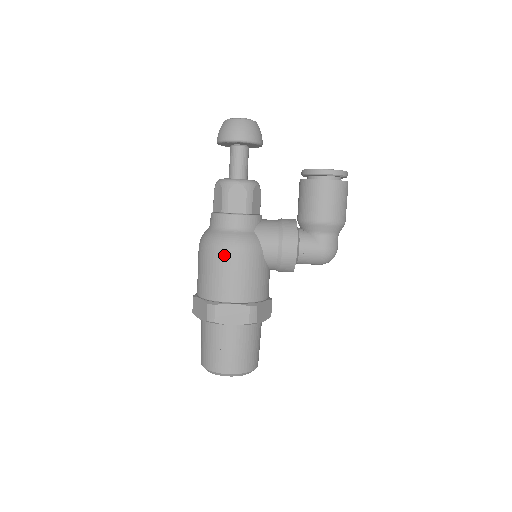
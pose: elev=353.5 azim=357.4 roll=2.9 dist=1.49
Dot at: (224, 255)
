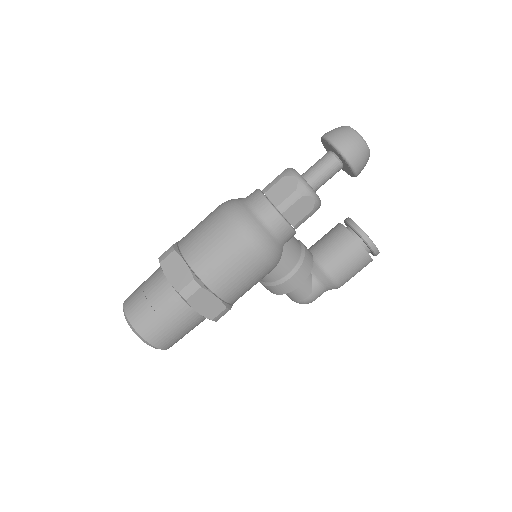
Dot at: (249, 252)
